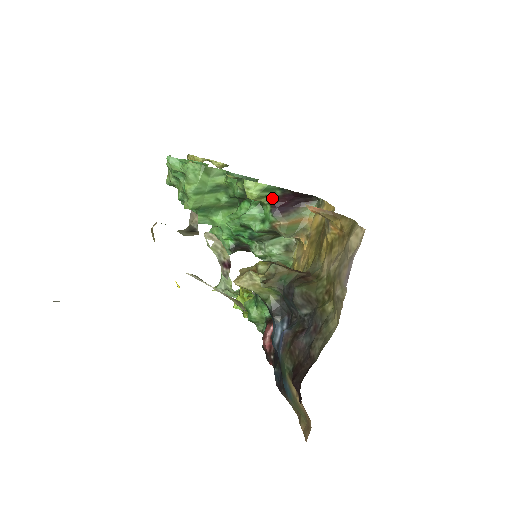
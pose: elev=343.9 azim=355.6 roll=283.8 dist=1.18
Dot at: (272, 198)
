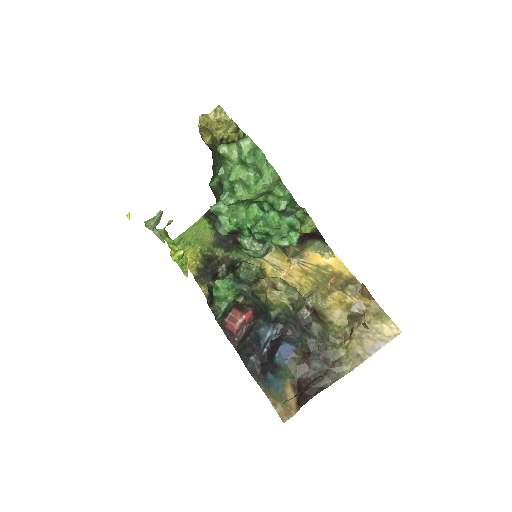
Dot at: occluded
